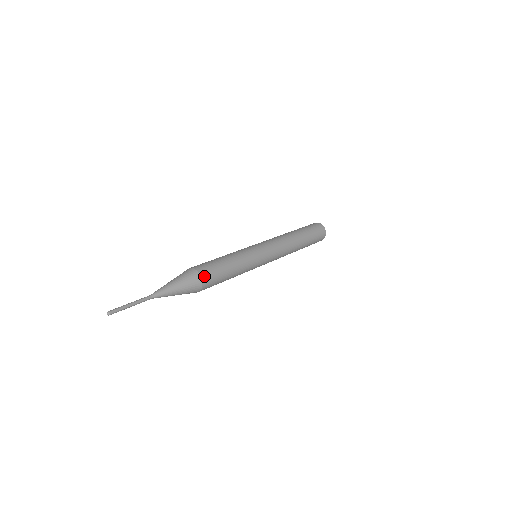
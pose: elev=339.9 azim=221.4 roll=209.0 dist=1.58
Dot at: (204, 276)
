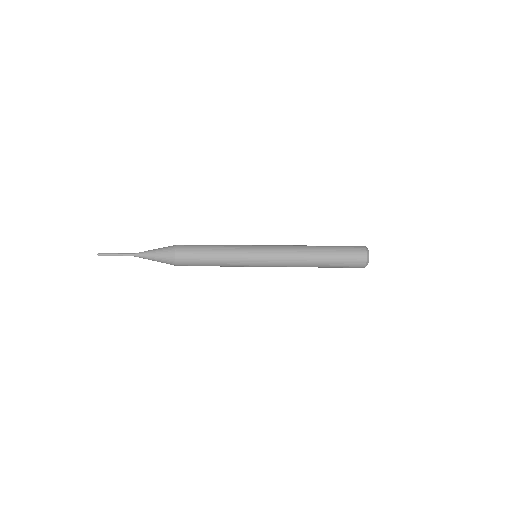
Dot at: (178, 261)
